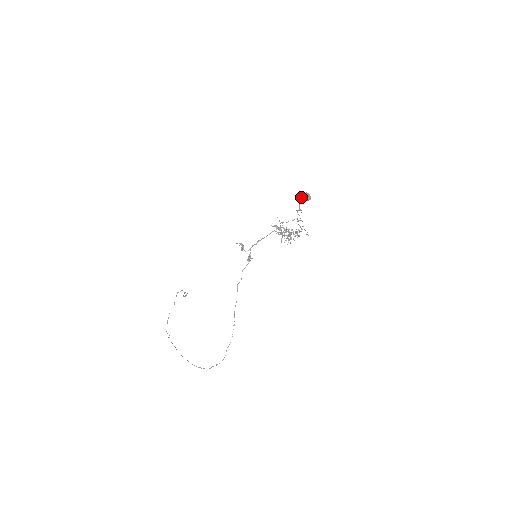
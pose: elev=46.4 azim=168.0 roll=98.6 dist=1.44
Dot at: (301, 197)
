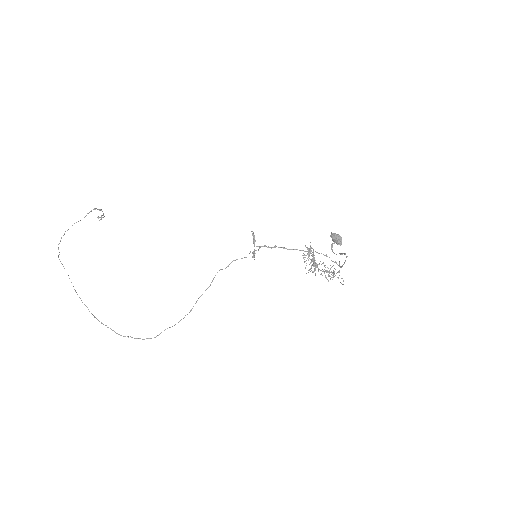
Dot at: (332, 235)
